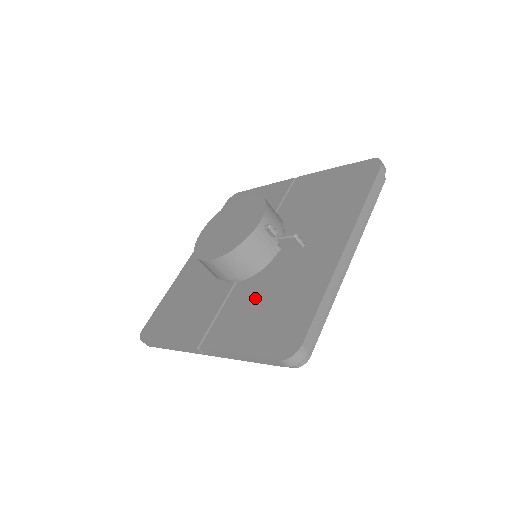
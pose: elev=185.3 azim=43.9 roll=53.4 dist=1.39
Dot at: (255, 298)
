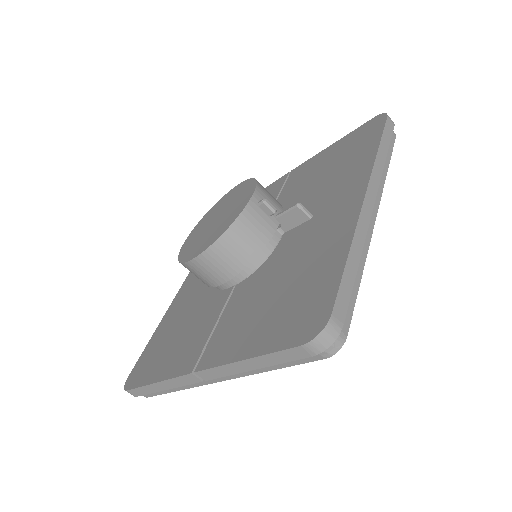
Dot at: (259, 292)
